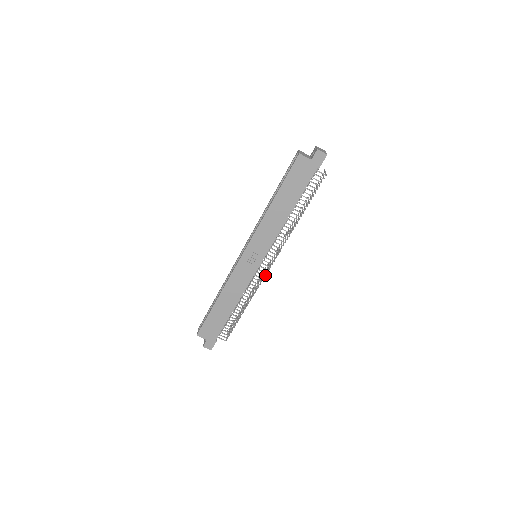
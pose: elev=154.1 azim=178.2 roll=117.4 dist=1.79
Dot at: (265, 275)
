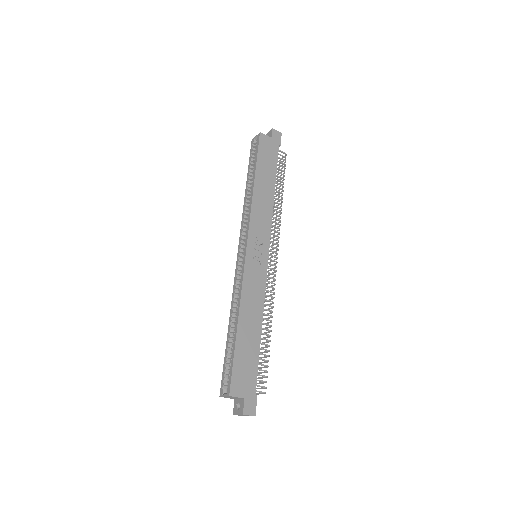
Dot at: (275, 275)
